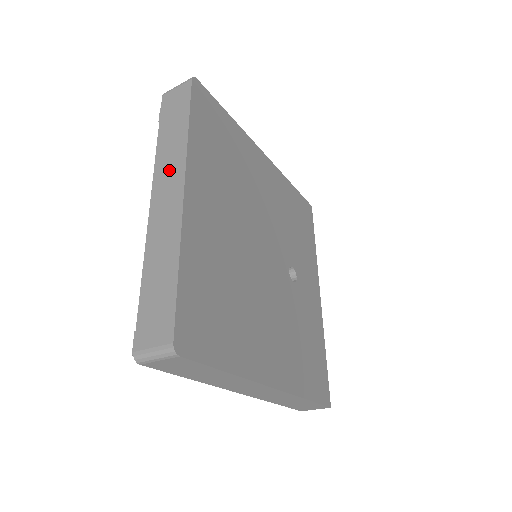
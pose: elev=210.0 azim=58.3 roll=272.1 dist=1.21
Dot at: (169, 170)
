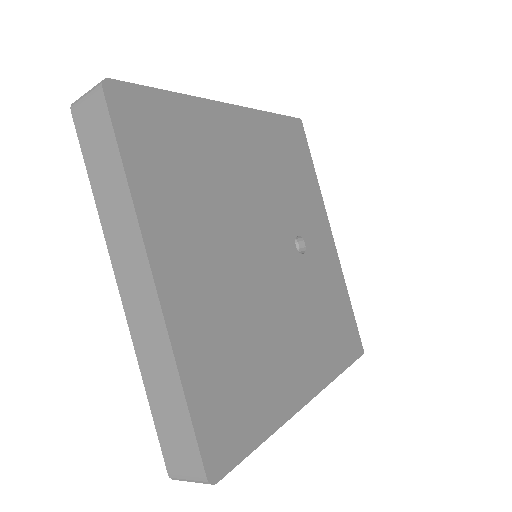
Dot at: (125, 248)
